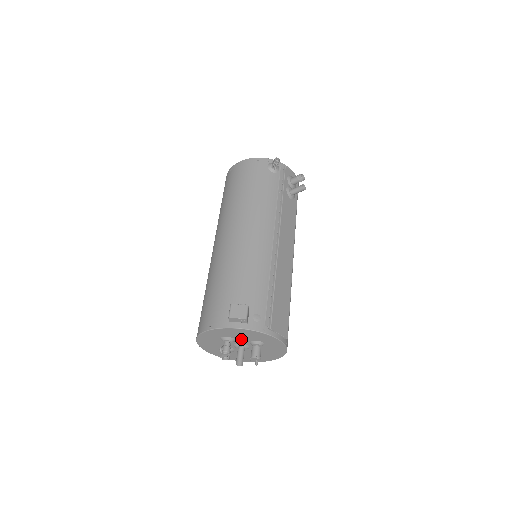
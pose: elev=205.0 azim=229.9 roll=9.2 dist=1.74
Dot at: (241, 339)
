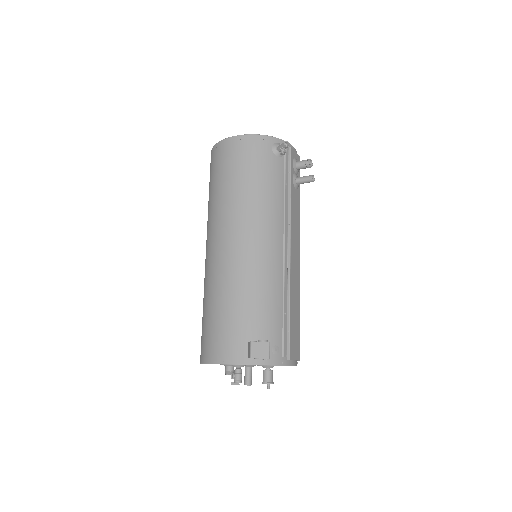
Dot at: occluded
